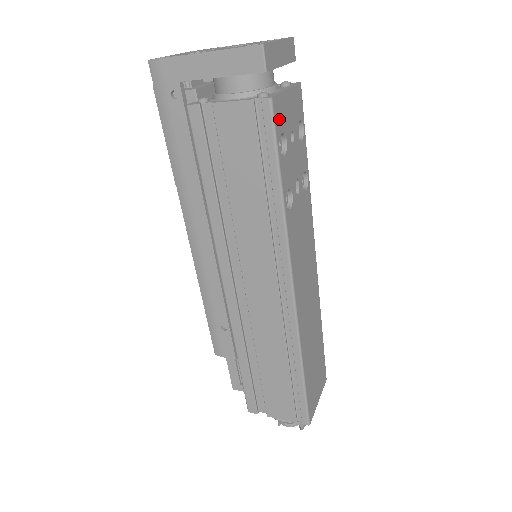
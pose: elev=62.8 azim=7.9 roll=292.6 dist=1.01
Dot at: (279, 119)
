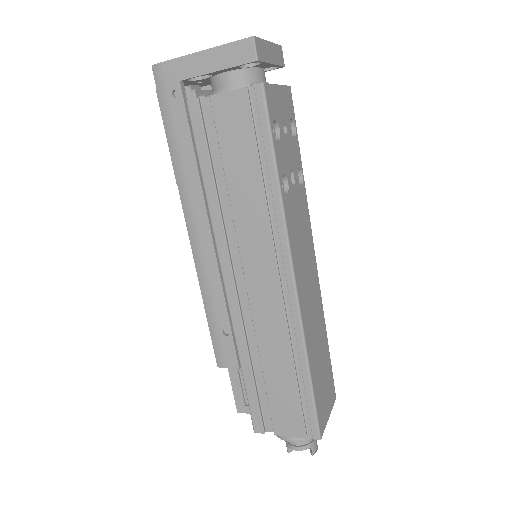
Dot at: (271, 106)
